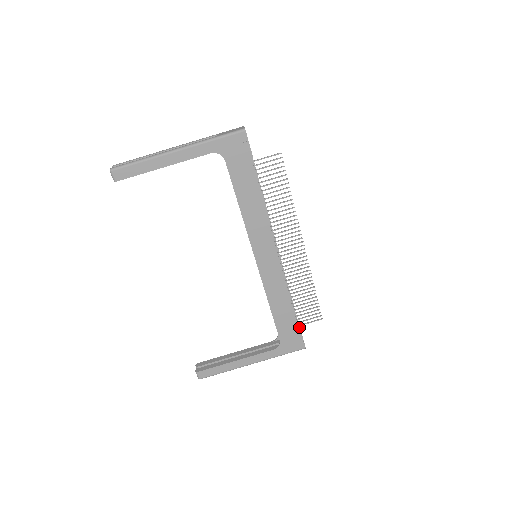
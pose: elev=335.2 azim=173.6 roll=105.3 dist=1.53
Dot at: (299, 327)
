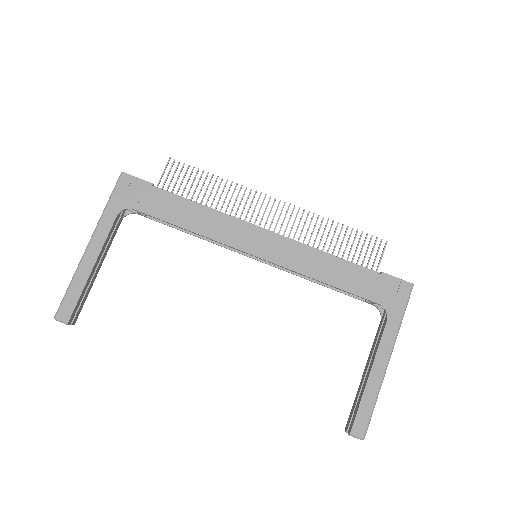
Dot at: (379, 273)
